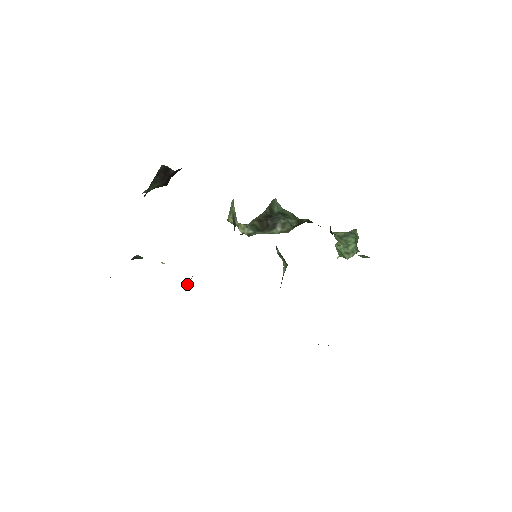
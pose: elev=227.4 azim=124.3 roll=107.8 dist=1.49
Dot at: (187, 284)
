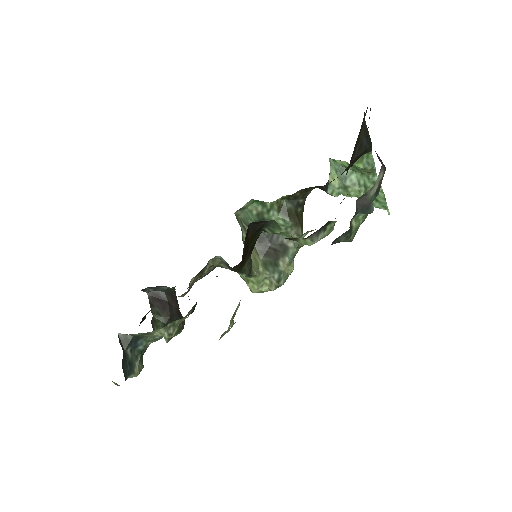
Dot at: occluded
